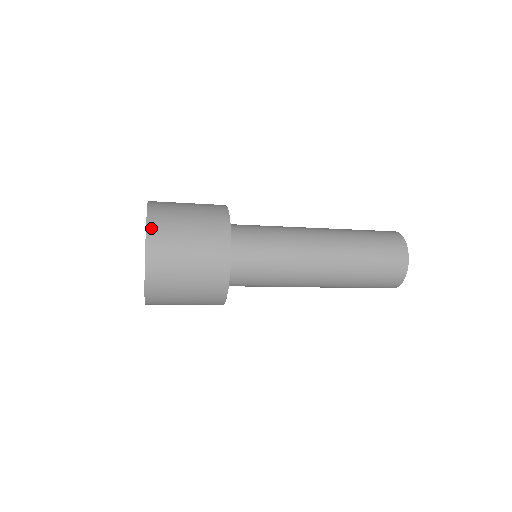
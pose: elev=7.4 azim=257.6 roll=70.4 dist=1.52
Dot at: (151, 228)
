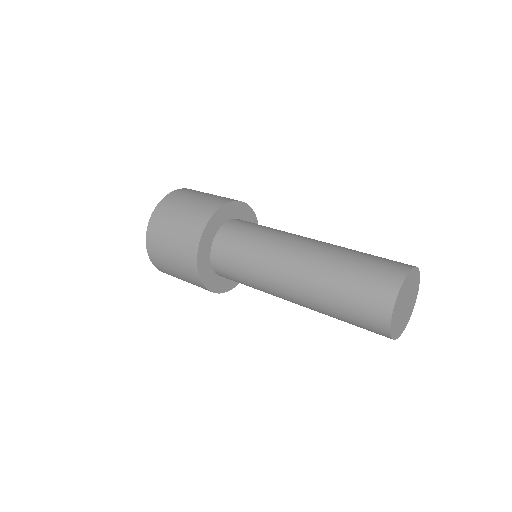
Dot at: (172, 194)
